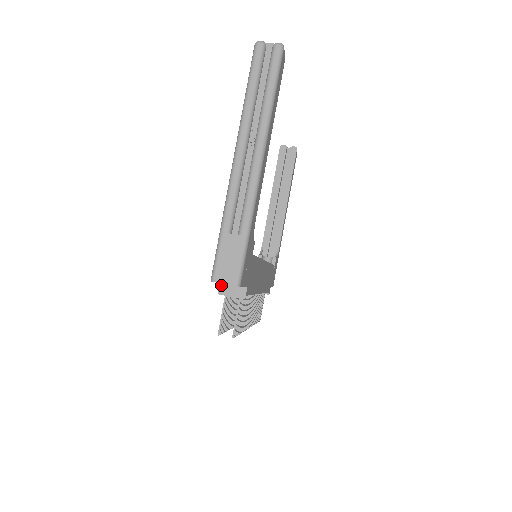
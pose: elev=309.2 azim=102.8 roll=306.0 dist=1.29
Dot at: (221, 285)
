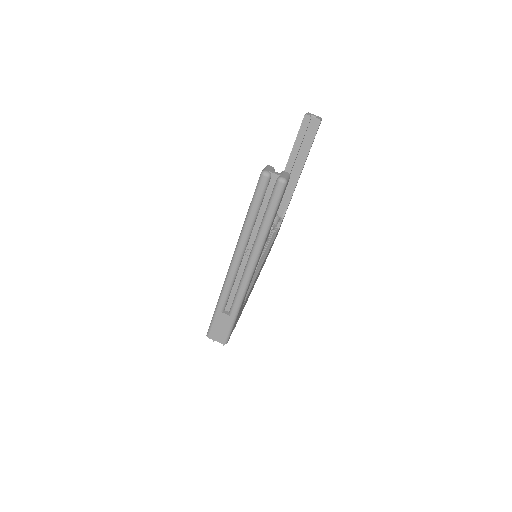
Dot at: occluded
